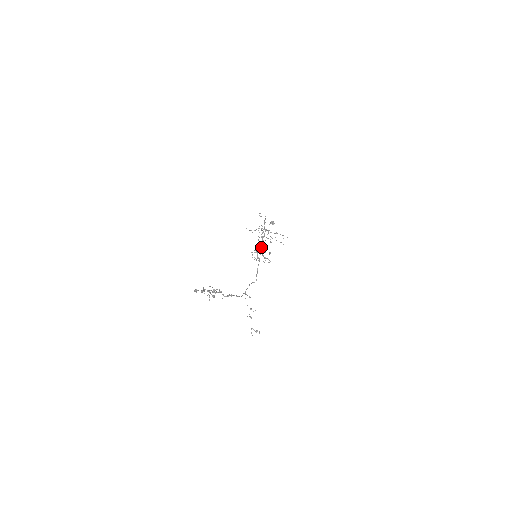
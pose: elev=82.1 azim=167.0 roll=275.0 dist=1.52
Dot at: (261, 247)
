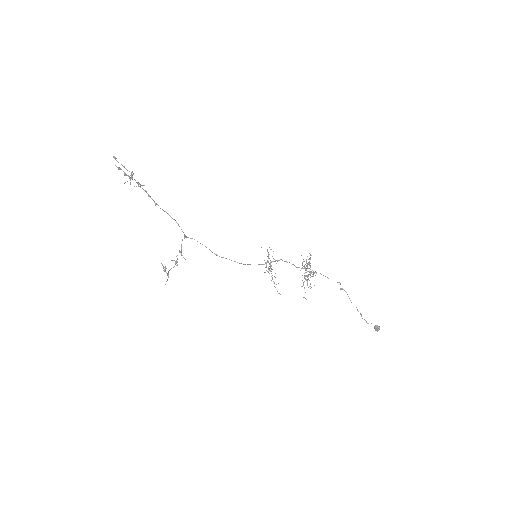
Dot at: (275, 260)
